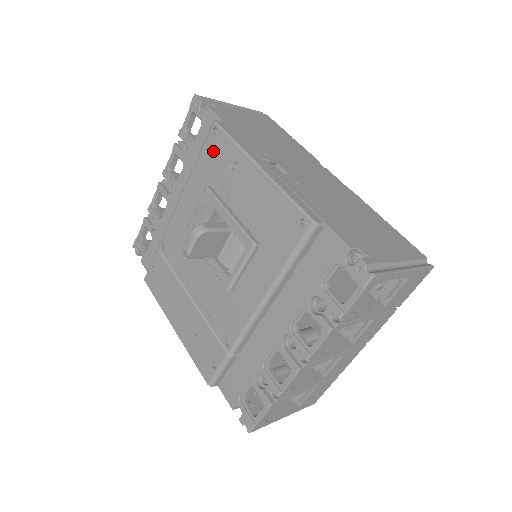
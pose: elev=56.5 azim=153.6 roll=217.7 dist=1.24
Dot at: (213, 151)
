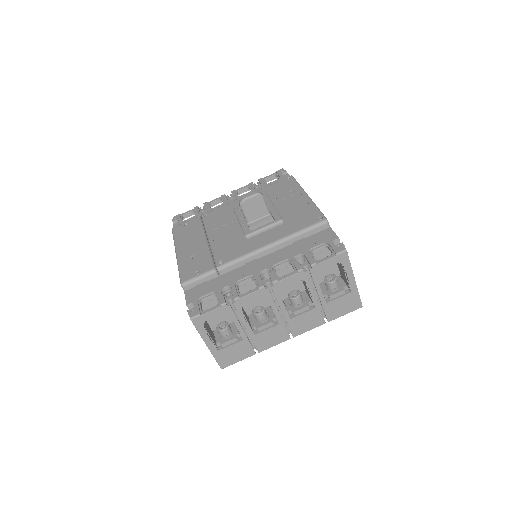
Dot at: (282, 185)
